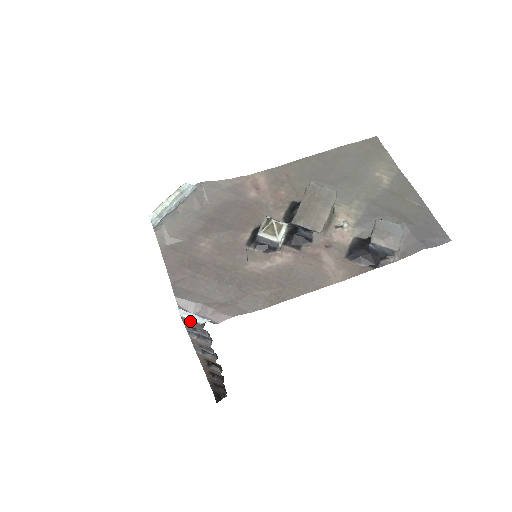
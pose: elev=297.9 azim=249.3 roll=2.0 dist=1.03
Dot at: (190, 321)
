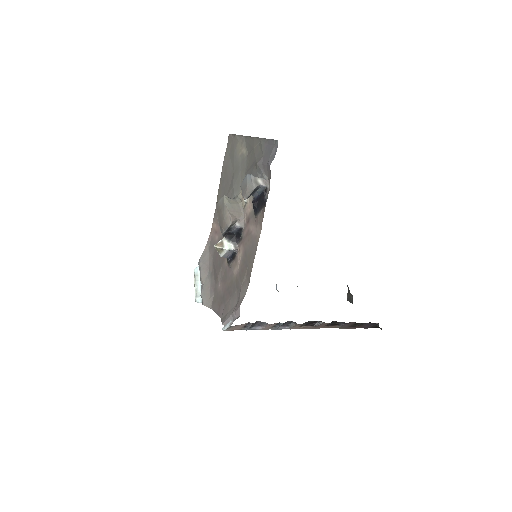
Dot at: (229, 329)
